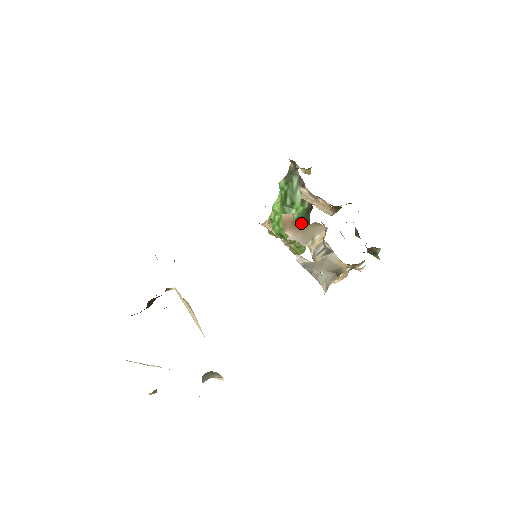
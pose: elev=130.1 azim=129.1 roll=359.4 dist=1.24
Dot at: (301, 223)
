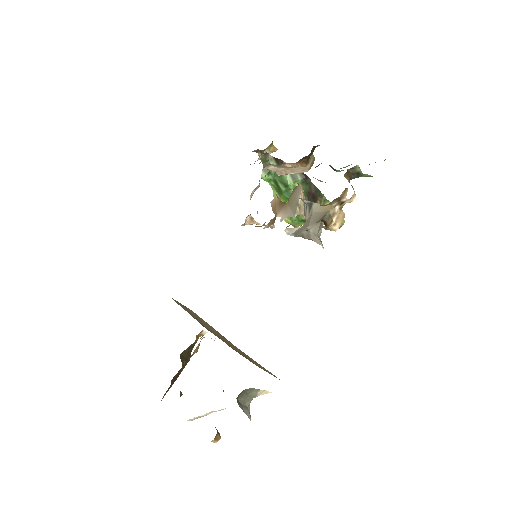
Dot at: (310, 197)
